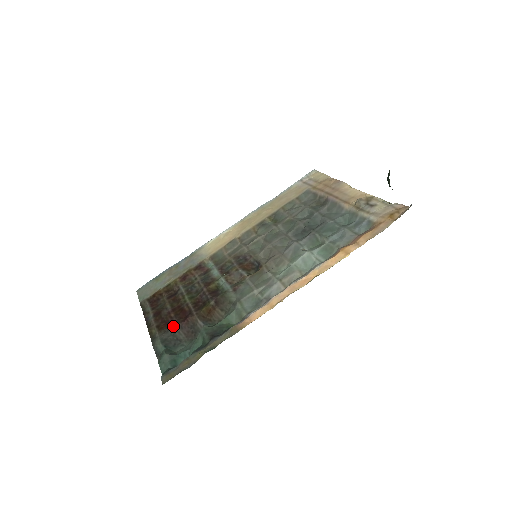
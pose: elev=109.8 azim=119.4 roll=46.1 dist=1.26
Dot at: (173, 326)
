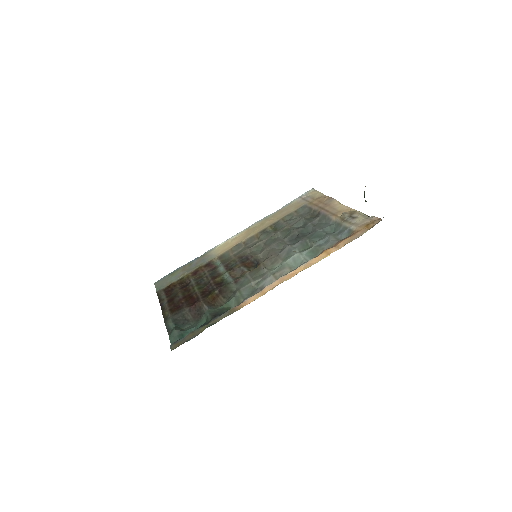
Dot at: (183, 309)
